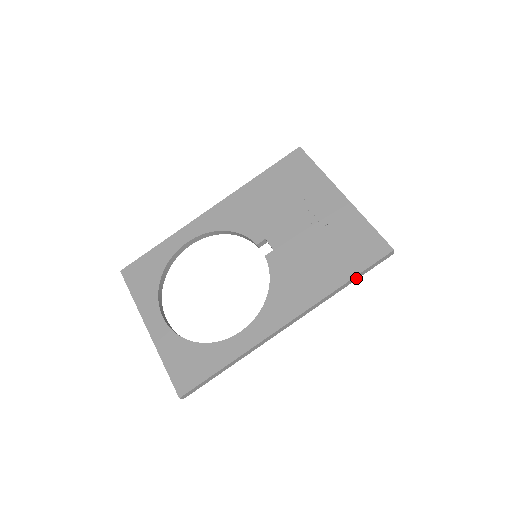
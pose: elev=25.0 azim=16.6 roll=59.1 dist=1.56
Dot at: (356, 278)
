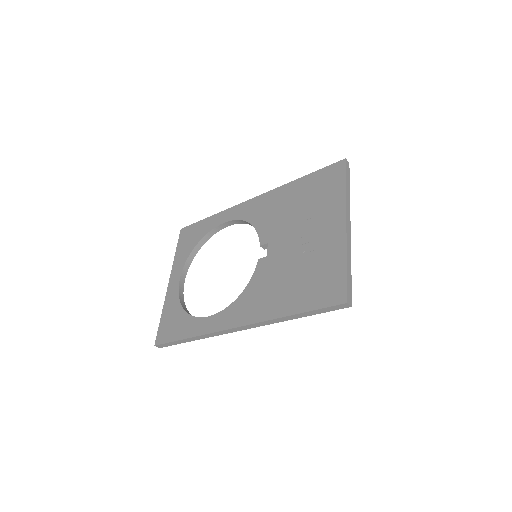
Dot at: (306, 314)
